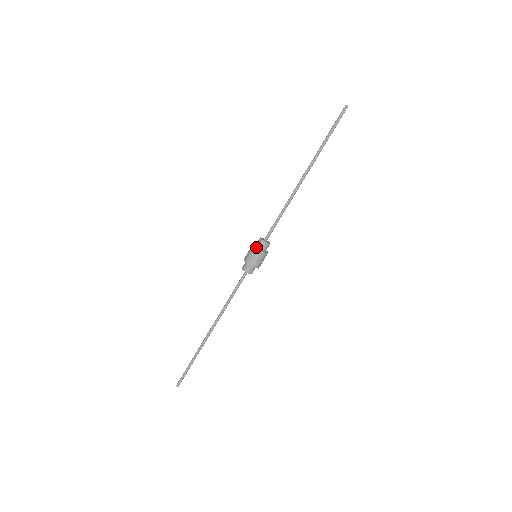
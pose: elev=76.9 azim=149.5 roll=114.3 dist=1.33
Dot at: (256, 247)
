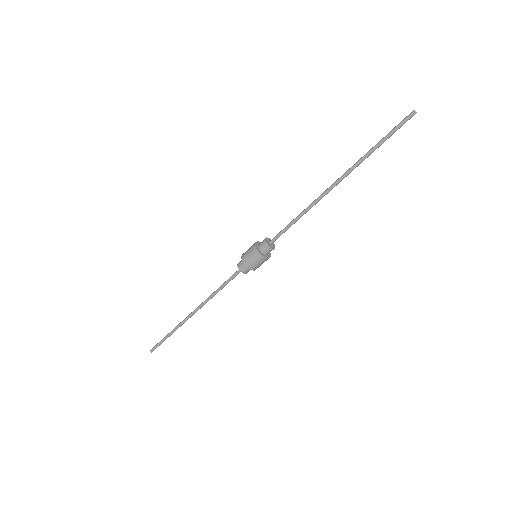
Dot at: (257, 249)
